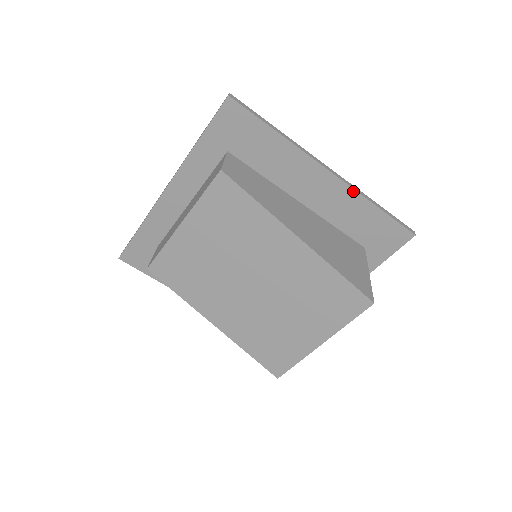
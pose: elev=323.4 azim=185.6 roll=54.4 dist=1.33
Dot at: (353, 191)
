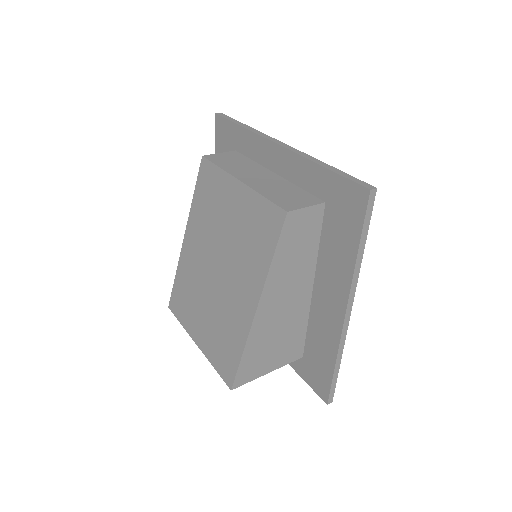
Dot at: (338, 341)
